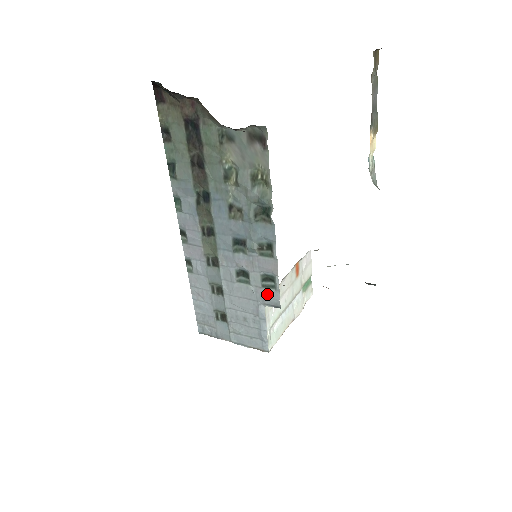
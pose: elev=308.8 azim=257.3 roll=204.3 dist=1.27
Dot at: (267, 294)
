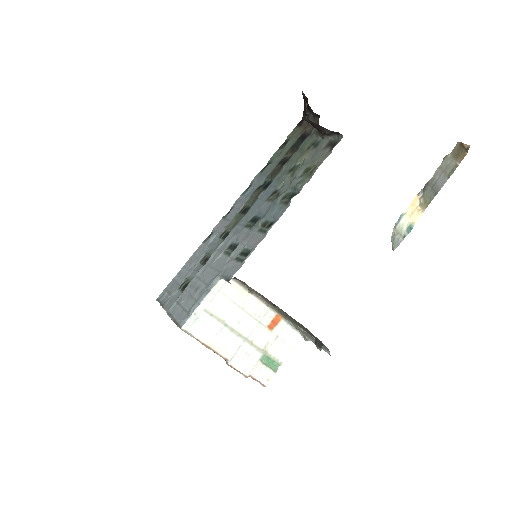
Dot at: (232, 266)
